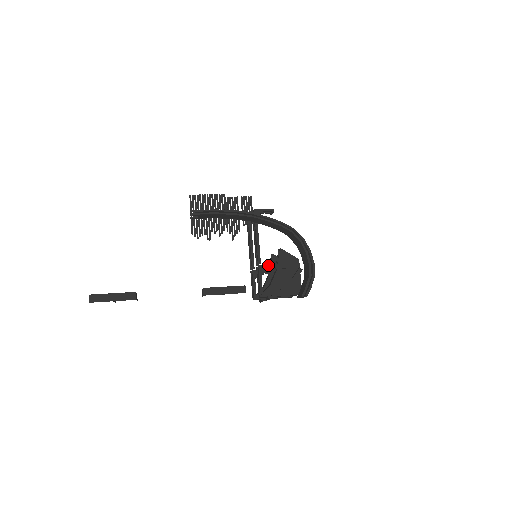
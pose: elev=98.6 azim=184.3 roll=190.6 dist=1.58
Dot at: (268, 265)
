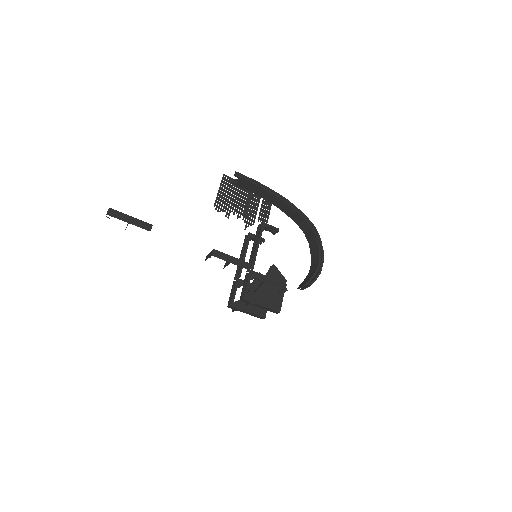
Dot at: (259, 273)
